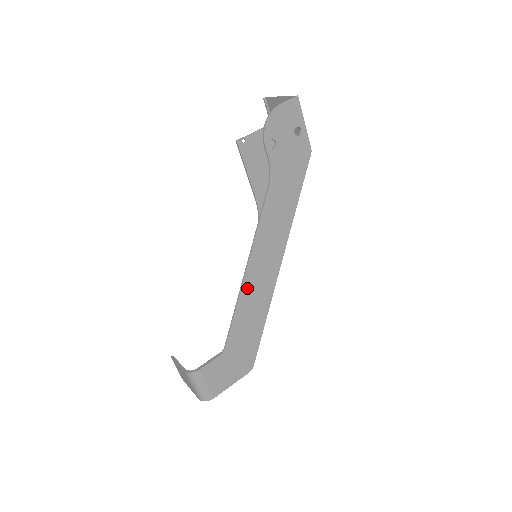
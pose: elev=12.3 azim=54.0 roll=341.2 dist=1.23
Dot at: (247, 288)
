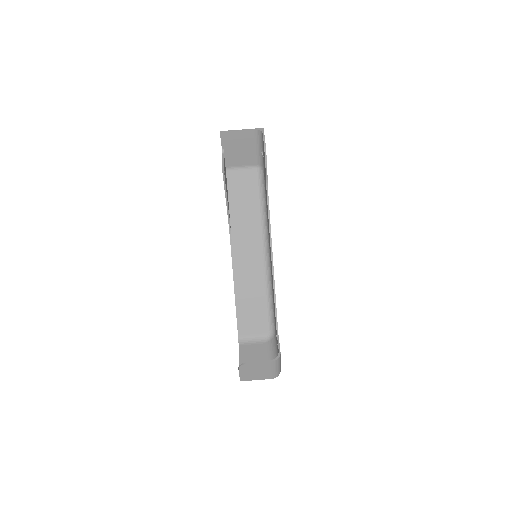
Dot at: occluded
